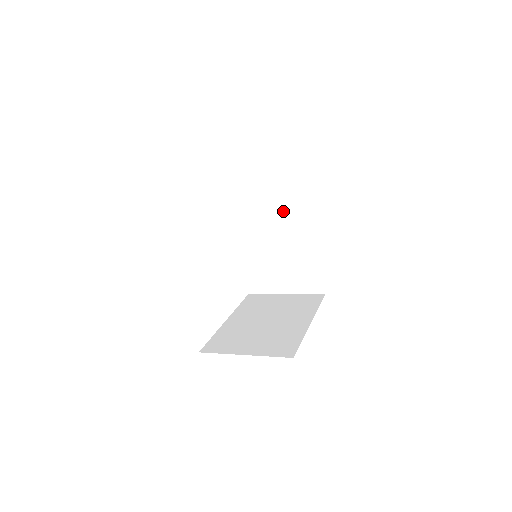
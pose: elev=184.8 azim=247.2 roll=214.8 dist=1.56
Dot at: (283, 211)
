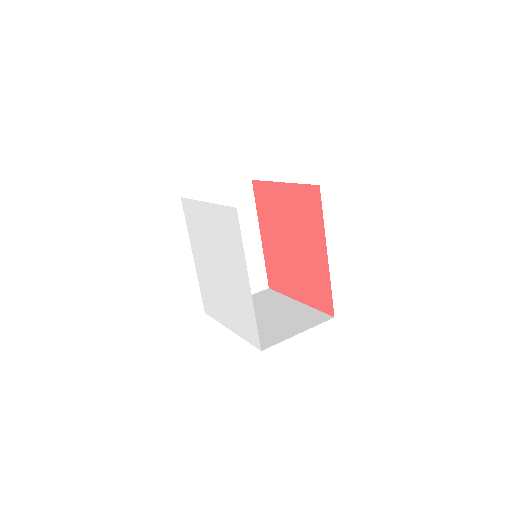
Dot at: occluded
